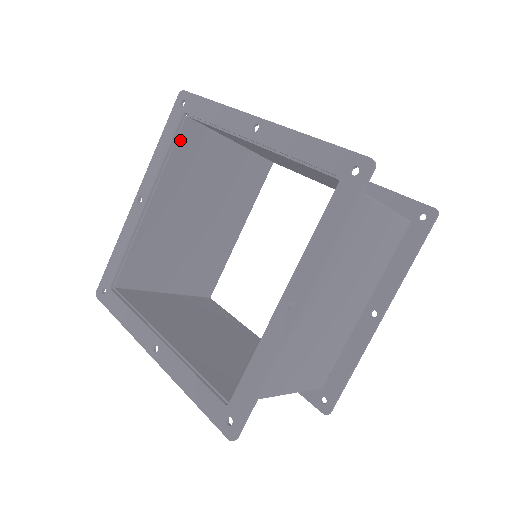
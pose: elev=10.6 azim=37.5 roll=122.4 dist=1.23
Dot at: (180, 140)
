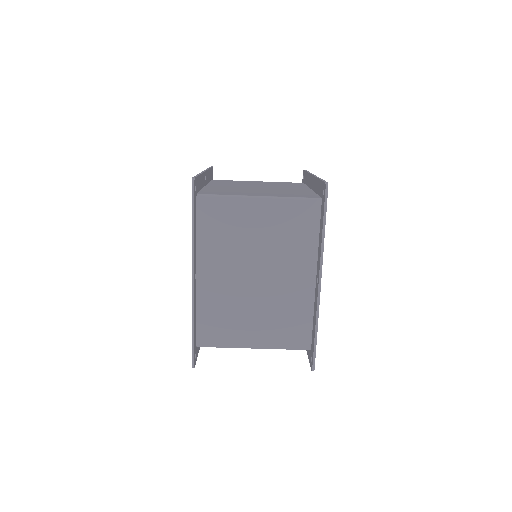
Dot at: occluded
